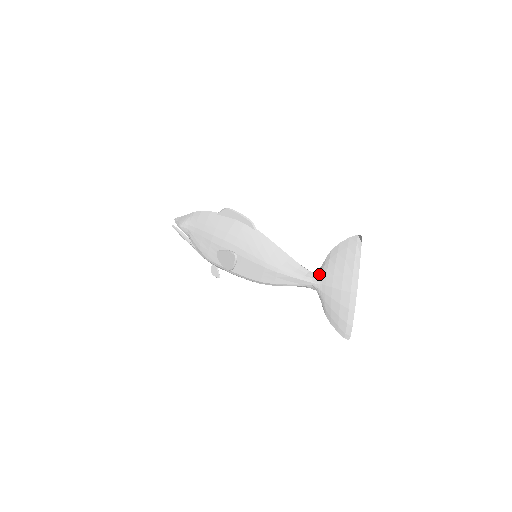
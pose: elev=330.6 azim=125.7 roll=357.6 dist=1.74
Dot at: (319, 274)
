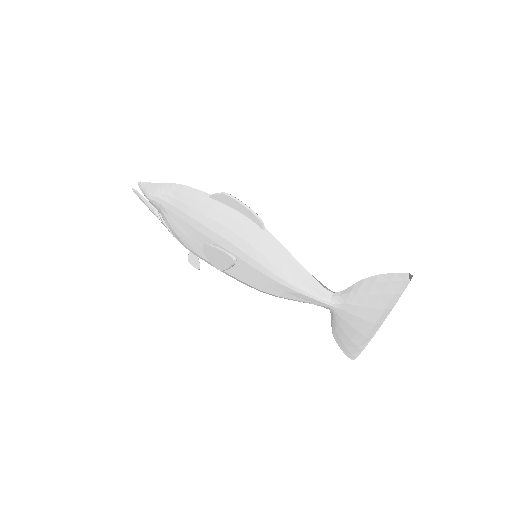
Dot at: (341, 298)
